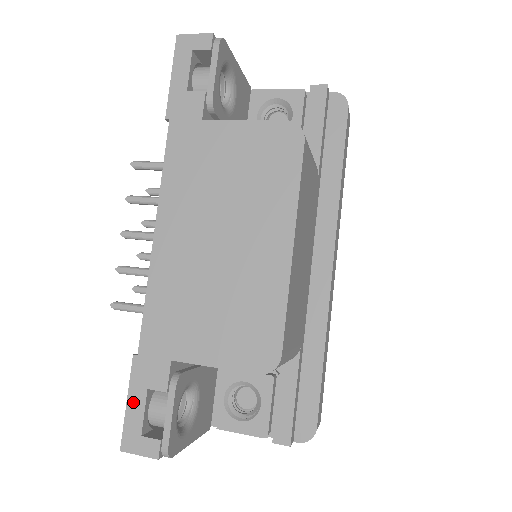
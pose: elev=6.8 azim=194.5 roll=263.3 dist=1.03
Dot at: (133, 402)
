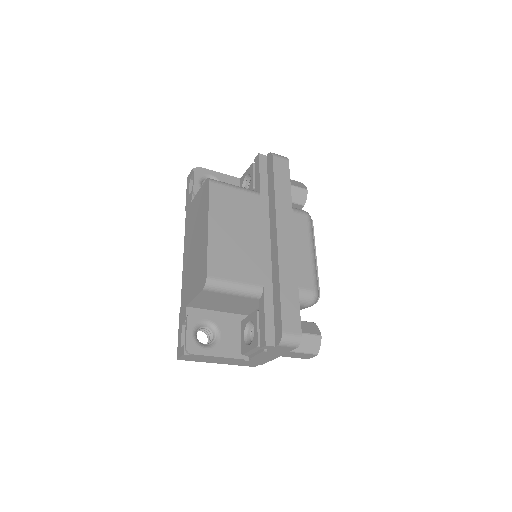
Dot at: (179, 334)
